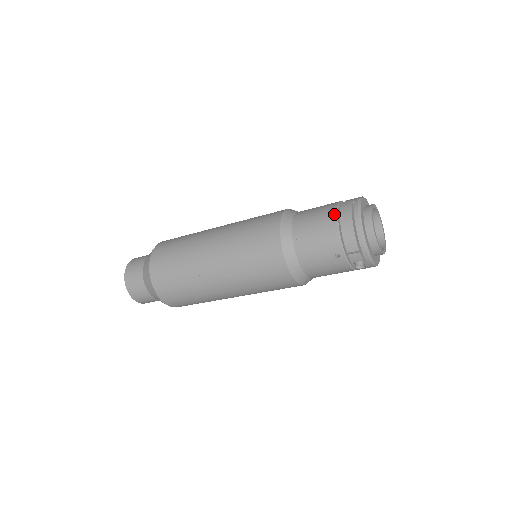
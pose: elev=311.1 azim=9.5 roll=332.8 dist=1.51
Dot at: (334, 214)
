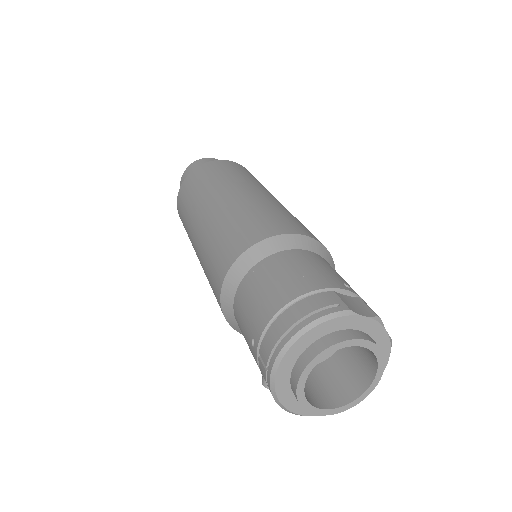
Dot at: (300, 292)
